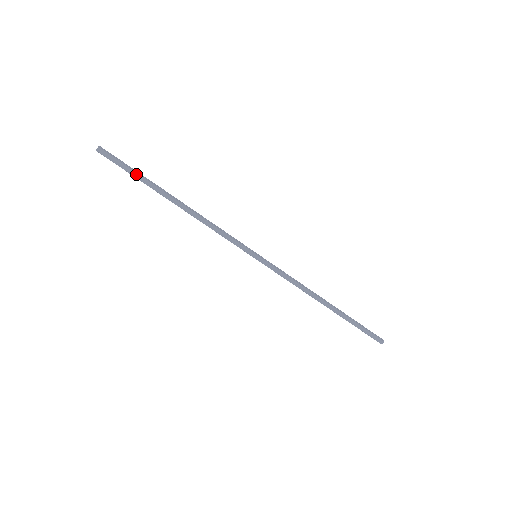
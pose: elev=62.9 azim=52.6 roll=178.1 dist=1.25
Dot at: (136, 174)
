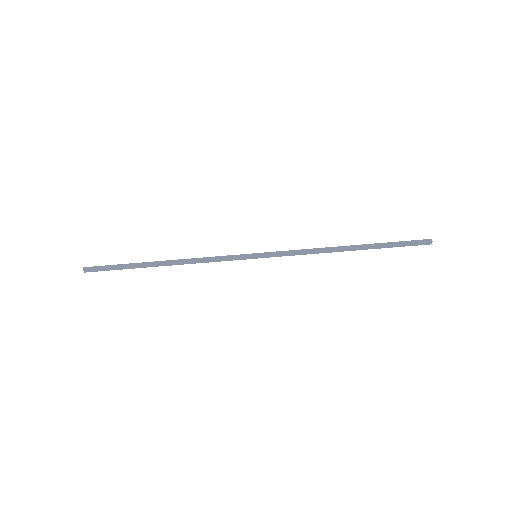
Dot at: (121, 268)
